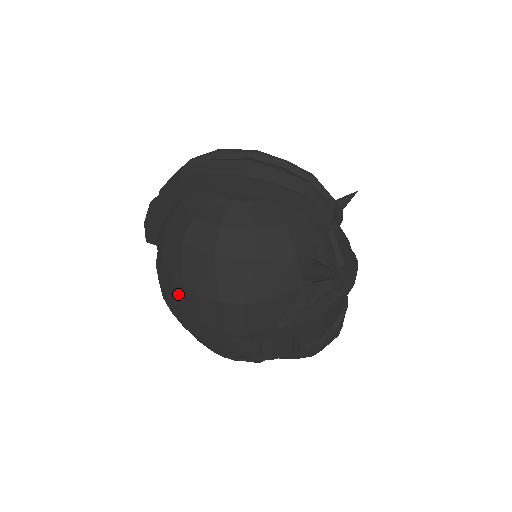
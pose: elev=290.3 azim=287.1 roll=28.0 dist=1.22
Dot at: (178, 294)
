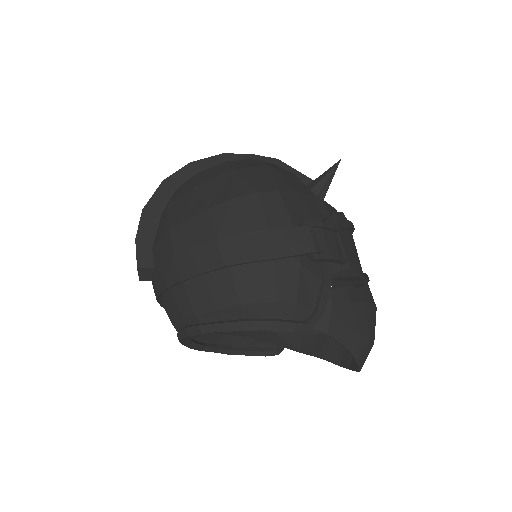
Dot at: (205, 229)
